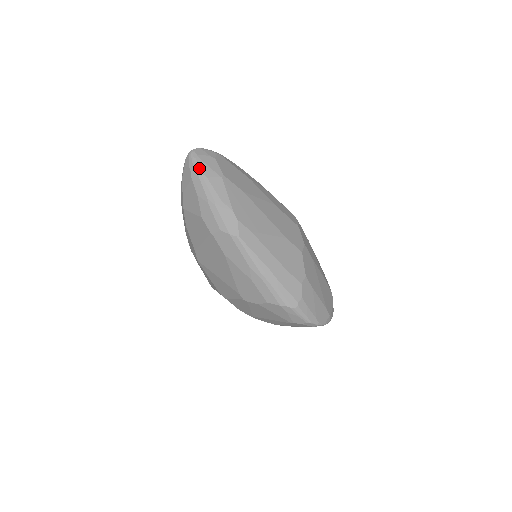
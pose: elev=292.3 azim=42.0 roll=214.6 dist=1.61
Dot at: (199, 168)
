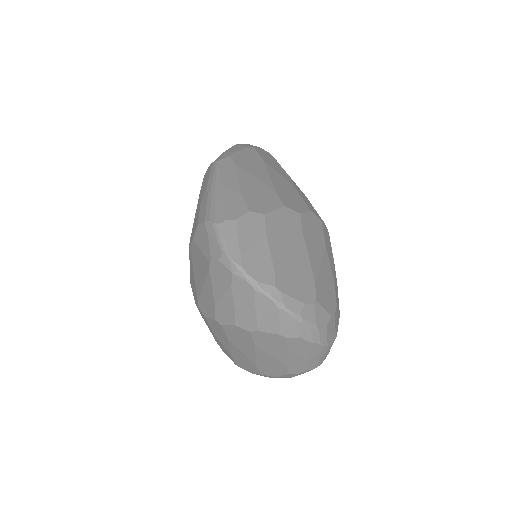
Dot at: occluded
